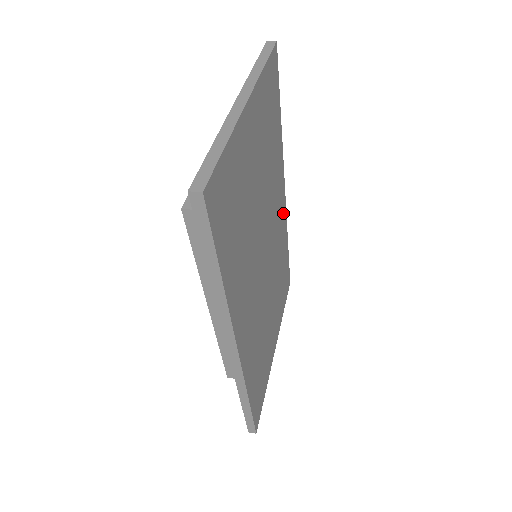
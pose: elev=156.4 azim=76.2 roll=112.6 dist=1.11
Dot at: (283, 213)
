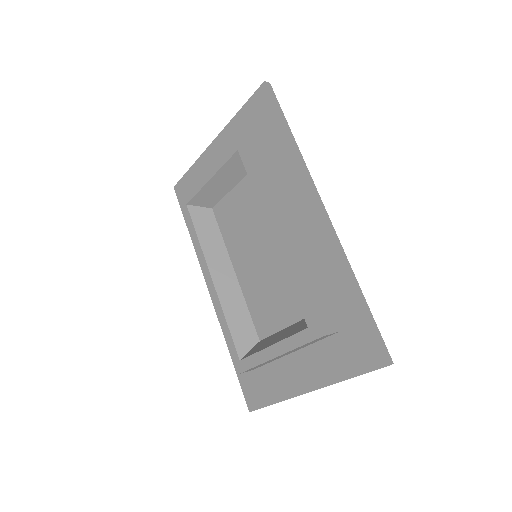
Dot at: occluded
